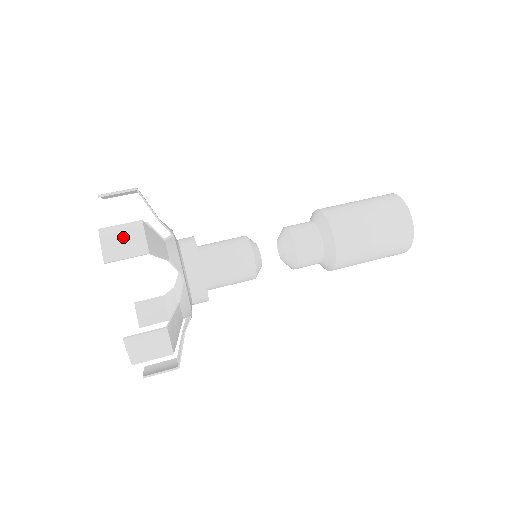
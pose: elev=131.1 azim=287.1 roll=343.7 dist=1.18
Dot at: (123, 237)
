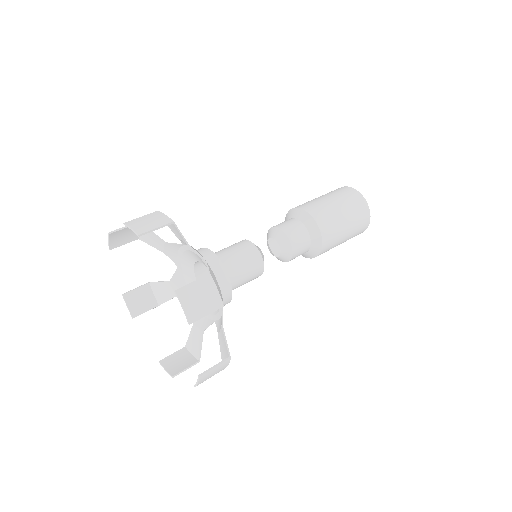
Dot at: (200, 295)
